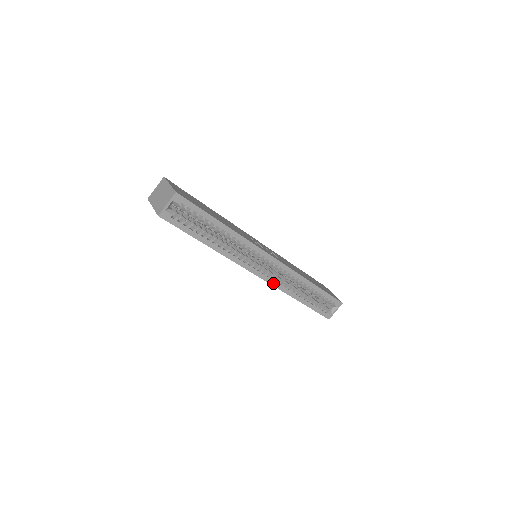
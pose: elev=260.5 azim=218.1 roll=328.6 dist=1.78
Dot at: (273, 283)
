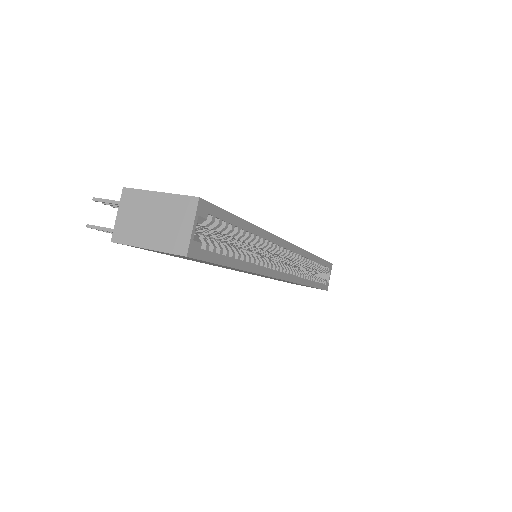
Dot at: (294, 279)
